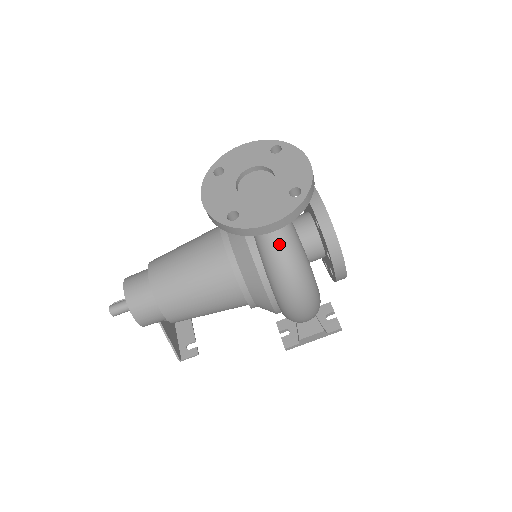
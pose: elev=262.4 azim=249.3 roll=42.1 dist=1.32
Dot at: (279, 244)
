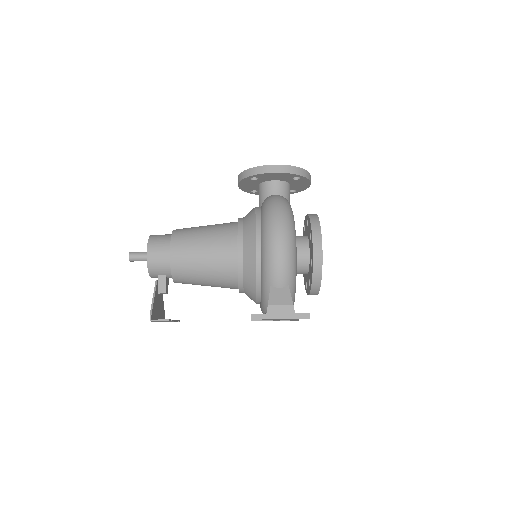
Dot at: (277, 197)
